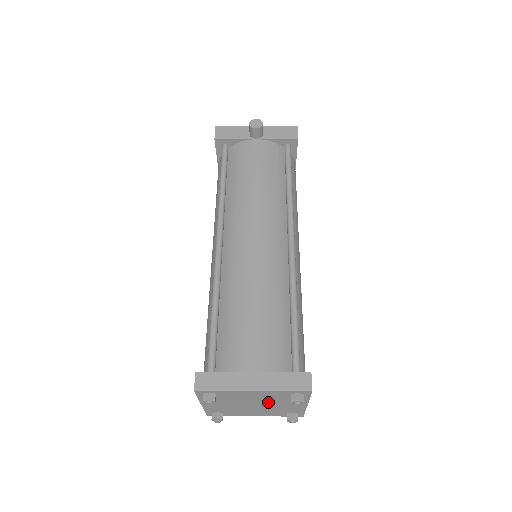
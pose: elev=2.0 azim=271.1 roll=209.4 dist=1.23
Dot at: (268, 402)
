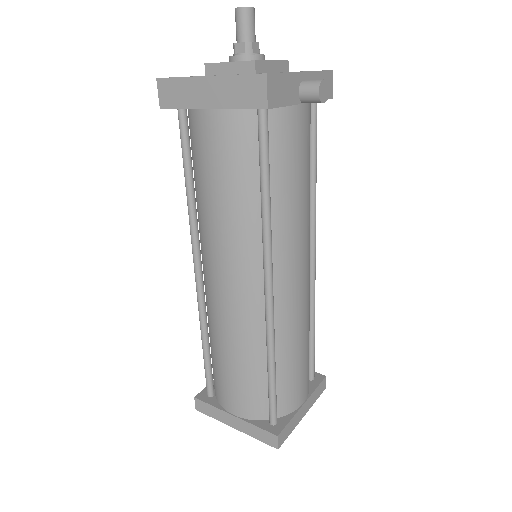
Dot at: occluded
